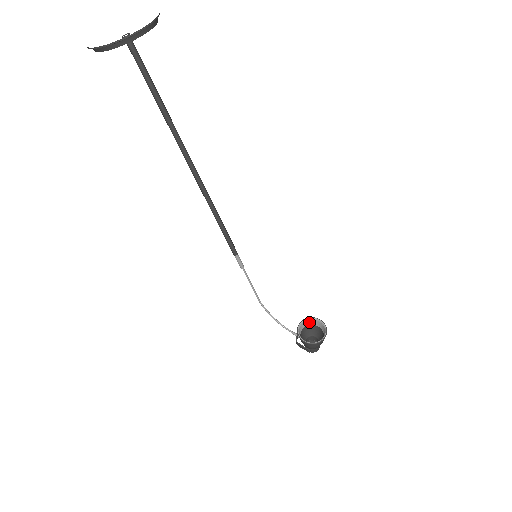
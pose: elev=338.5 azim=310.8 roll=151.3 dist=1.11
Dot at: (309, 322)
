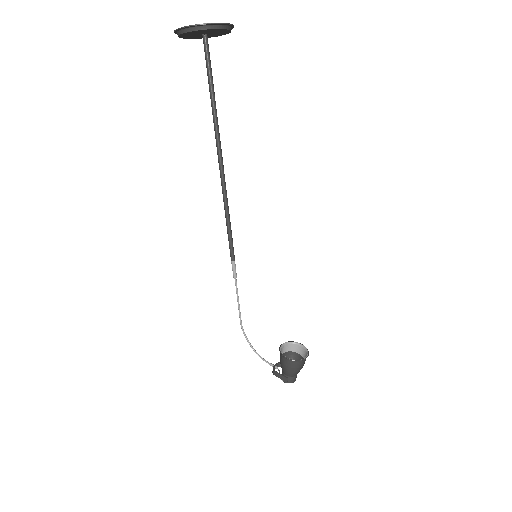
Dot at: (290, 347)
